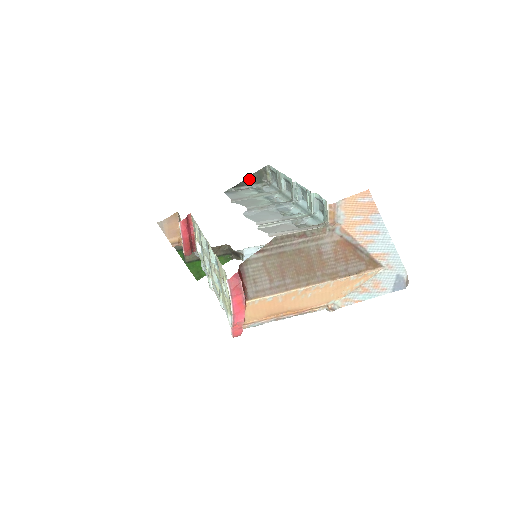
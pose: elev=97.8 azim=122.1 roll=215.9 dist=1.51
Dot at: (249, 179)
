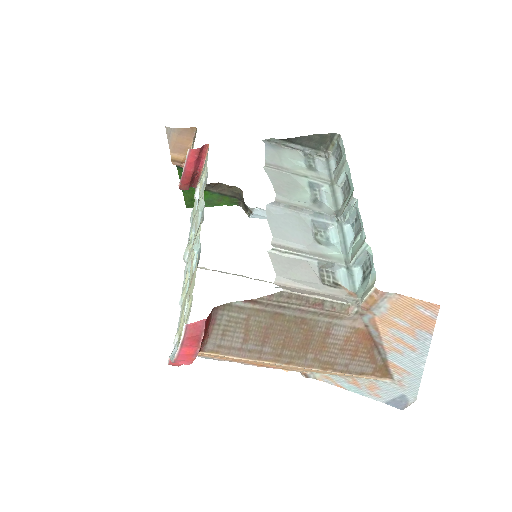
Dot at: (305, 138)
